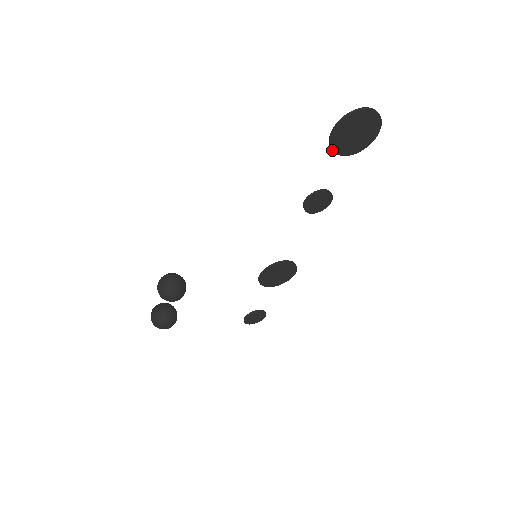
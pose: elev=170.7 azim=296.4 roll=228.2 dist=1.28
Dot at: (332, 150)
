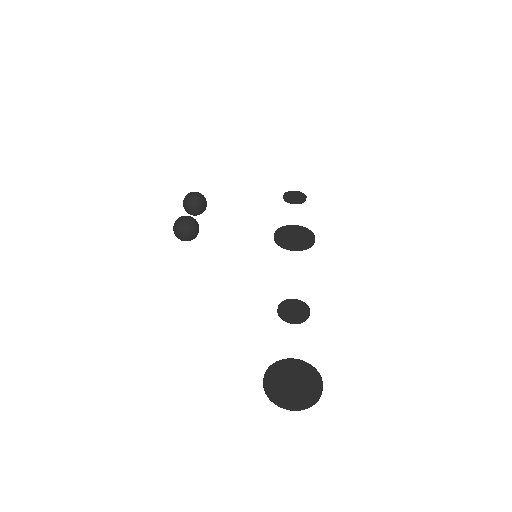
Dot at: (274, 364)
